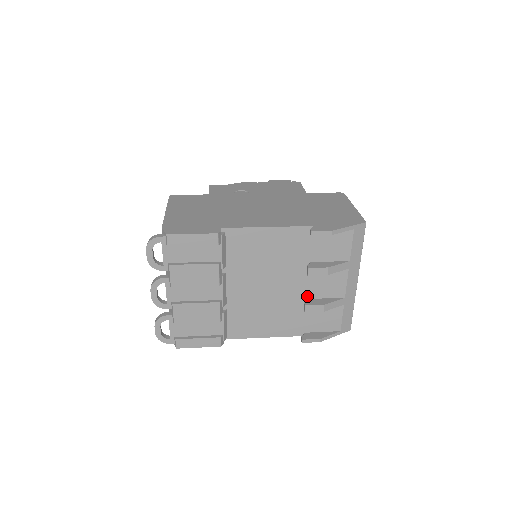
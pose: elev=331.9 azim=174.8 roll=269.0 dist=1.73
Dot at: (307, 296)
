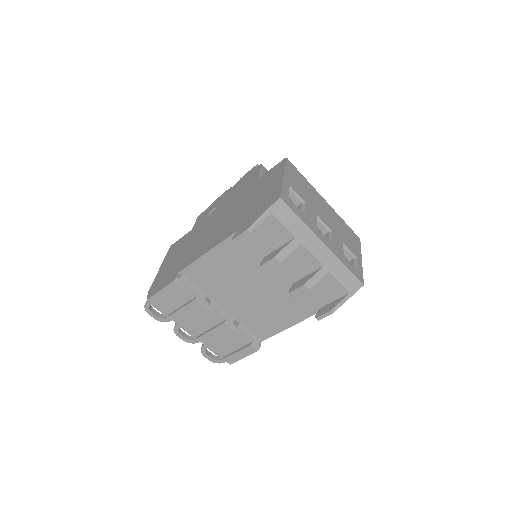
Dot at: (290, 282)
